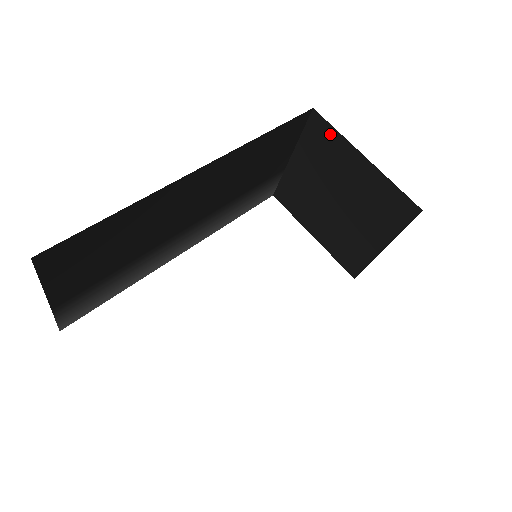
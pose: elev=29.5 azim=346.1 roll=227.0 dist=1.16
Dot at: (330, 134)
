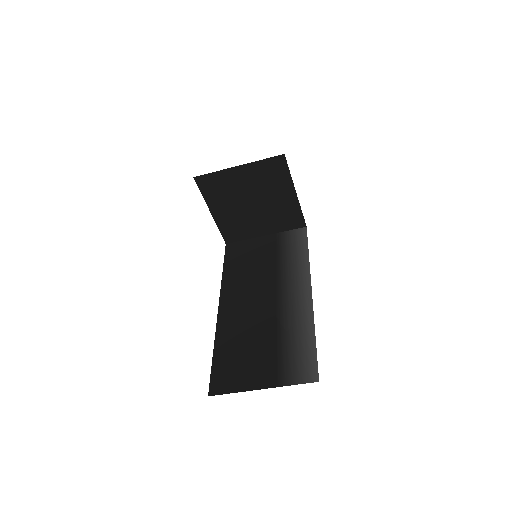
Dot at: (284, 172)
